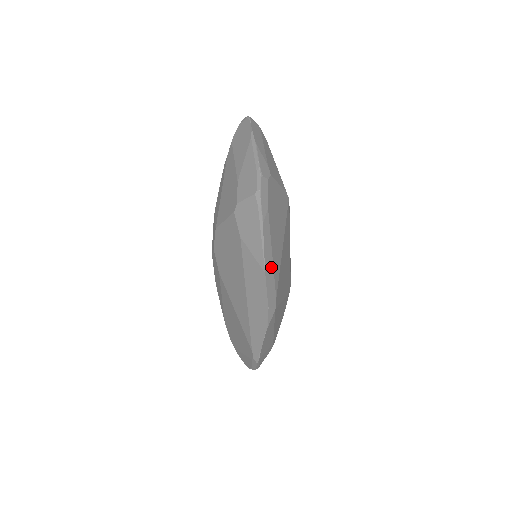
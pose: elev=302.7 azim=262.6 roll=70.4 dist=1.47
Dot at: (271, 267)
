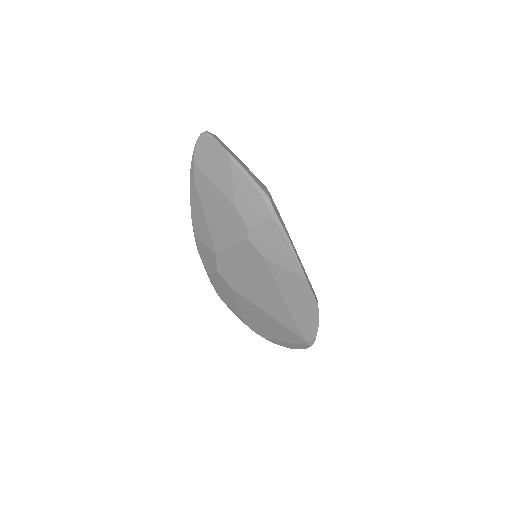
Dot at: (304, 270)
